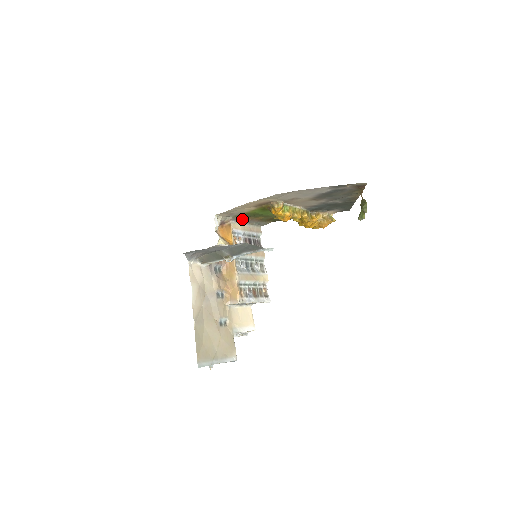
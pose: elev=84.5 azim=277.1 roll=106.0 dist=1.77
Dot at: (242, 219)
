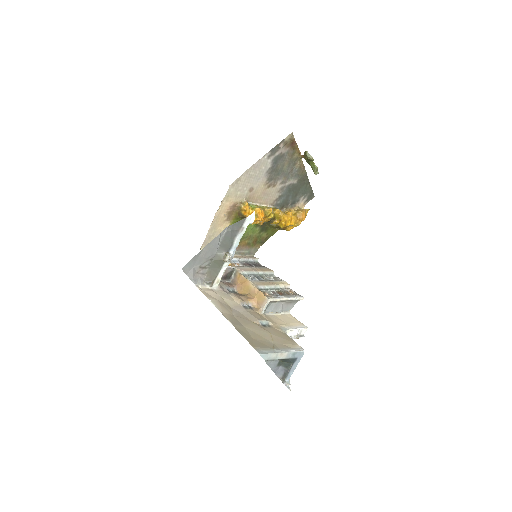
Dot at: occluded
